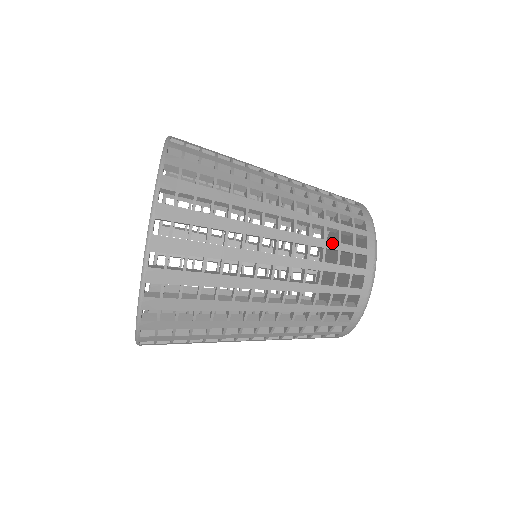
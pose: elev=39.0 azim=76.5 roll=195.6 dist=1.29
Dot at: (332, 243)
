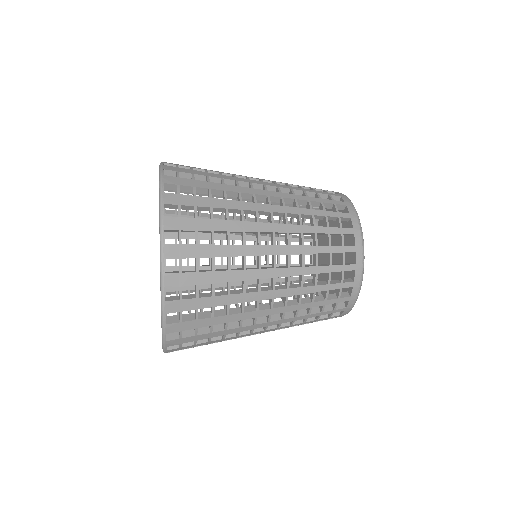
Dot at: (323, 247)
